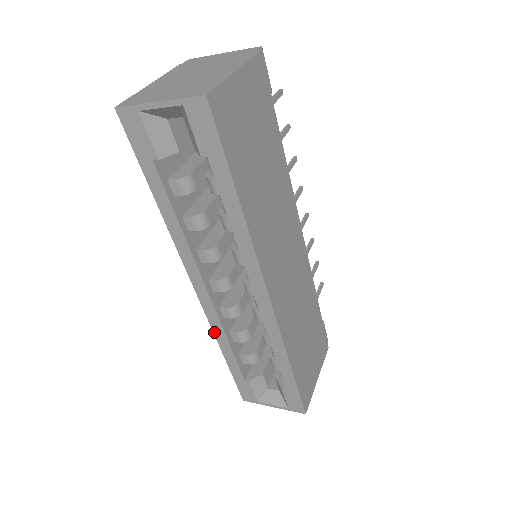
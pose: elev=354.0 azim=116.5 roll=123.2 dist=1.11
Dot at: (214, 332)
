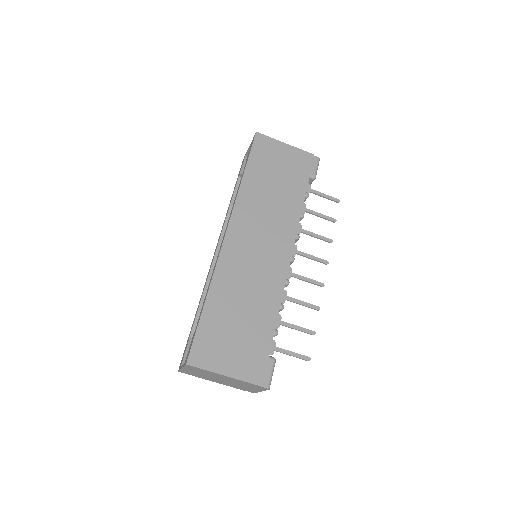
Dot at: occluded
